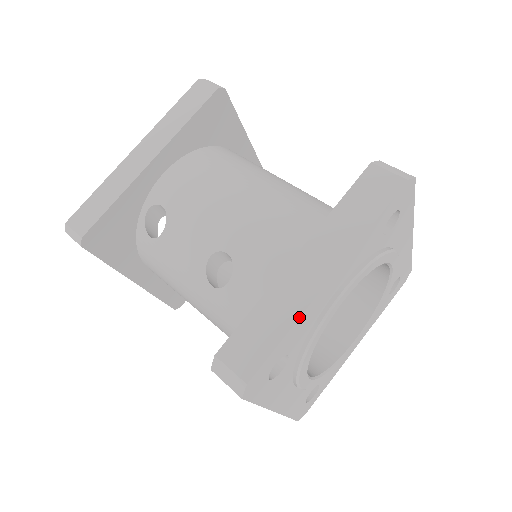
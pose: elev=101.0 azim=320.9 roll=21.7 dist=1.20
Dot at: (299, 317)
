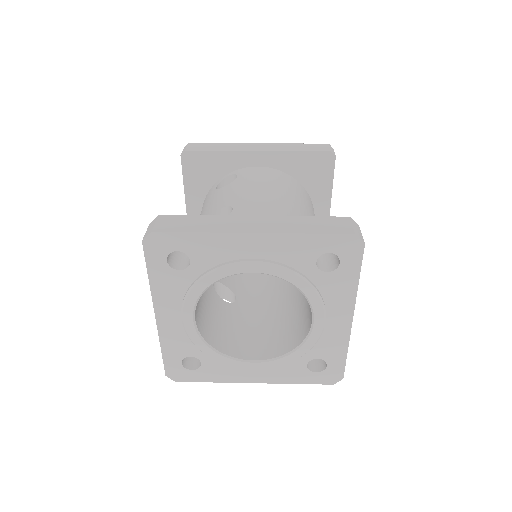
Dot at: (214, 232)
